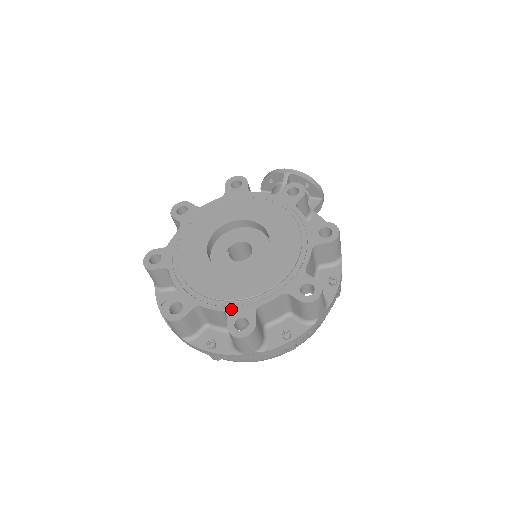
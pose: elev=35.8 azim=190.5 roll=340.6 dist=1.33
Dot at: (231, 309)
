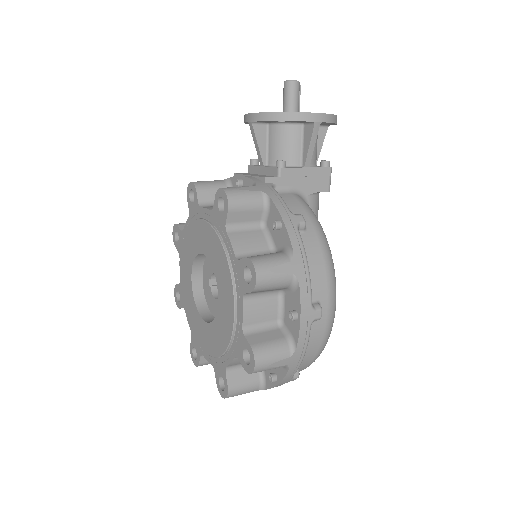
Dot at: (215, 365)
